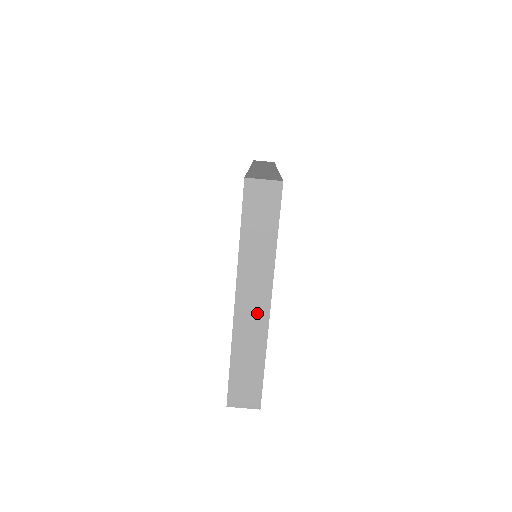
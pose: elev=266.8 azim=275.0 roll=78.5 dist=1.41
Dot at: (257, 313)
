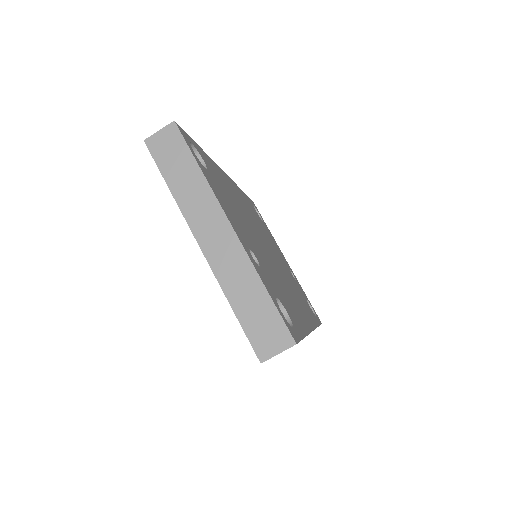
Dot at: (226, 244)
